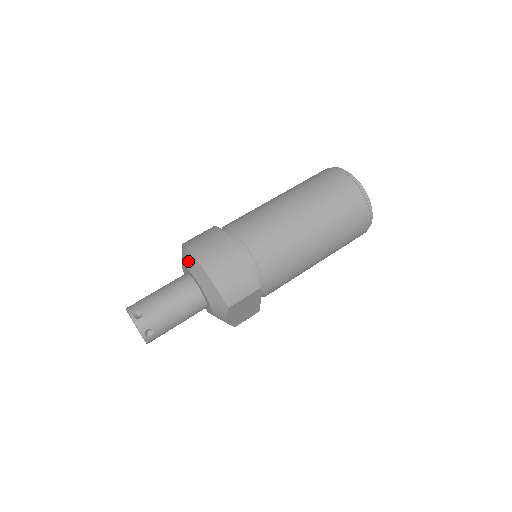
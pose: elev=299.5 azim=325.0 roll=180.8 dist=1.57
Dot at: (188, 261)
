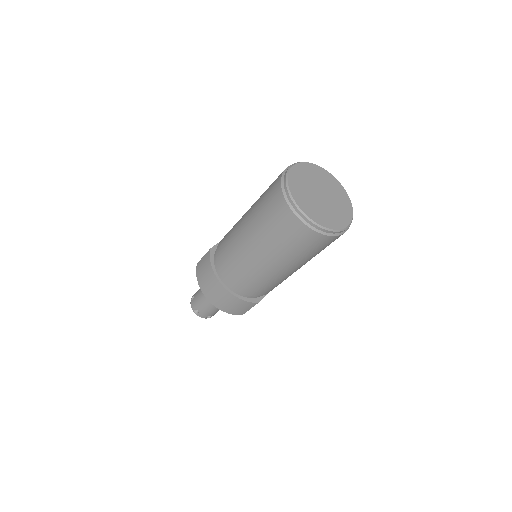
Dot at: occluded
